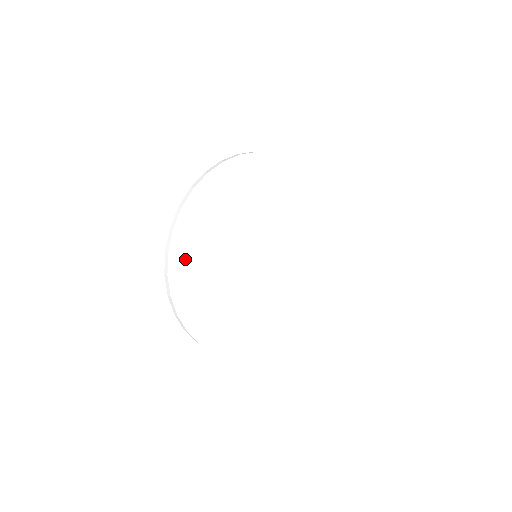
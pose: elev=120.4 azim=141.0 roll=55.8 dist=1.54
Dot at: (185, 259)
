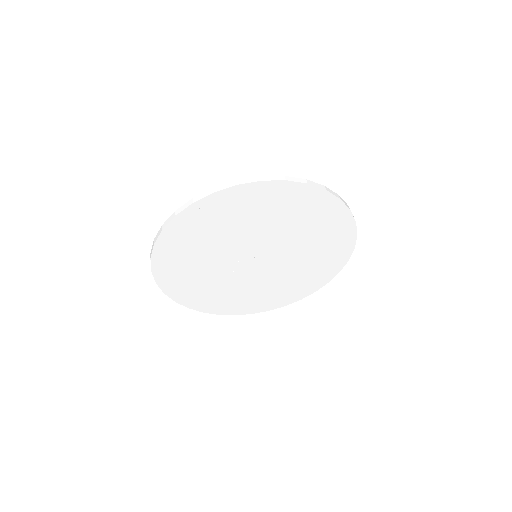
Dot at: (178, 239)
